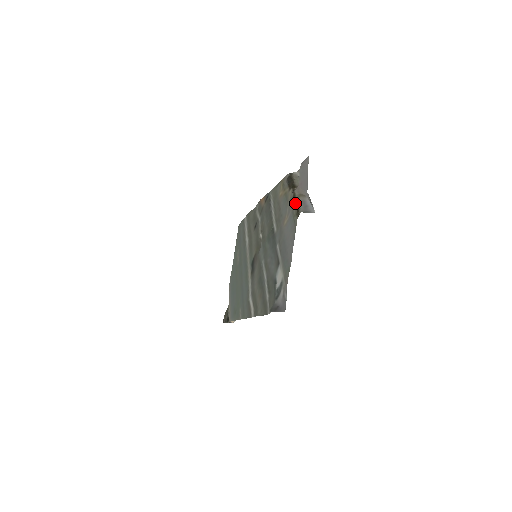
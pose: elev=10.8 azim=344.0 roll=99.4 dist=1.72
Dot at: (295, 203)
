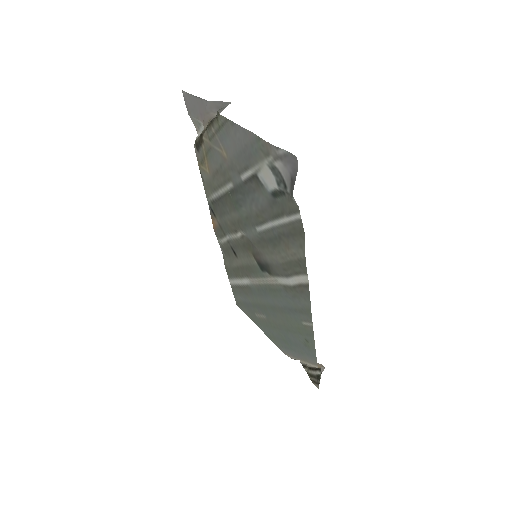
Dot at: (210, 123)
